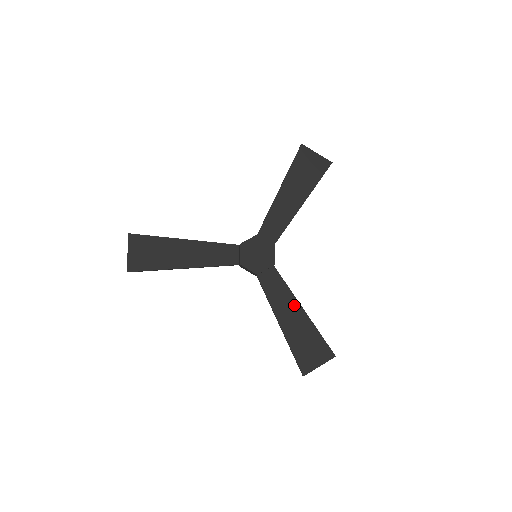
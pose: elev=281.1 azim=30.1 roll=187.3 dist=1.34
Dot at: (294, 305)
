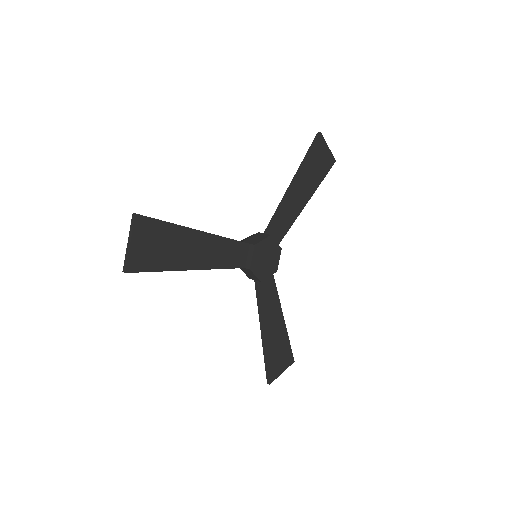
Dot at: (278, 313)
